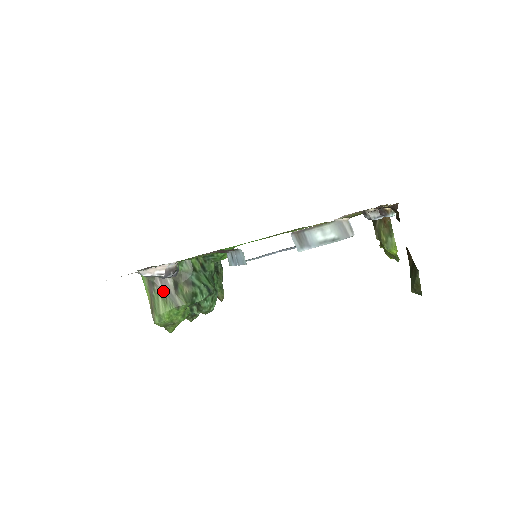
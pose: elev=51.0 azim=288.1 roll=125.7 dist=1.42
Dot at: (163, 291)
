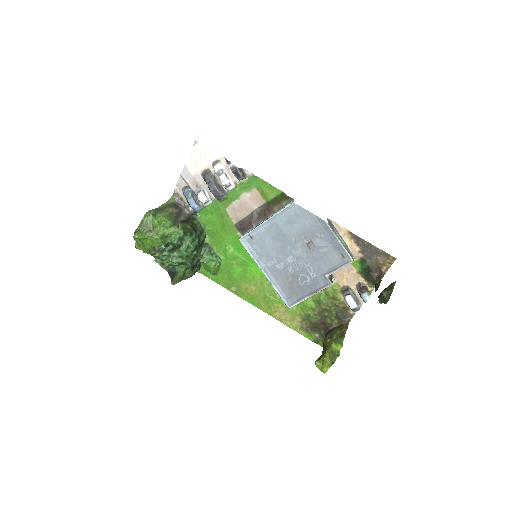
Dot at: (175, 213)
